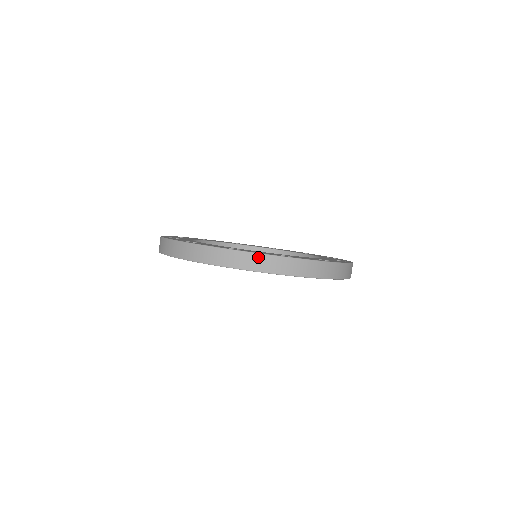
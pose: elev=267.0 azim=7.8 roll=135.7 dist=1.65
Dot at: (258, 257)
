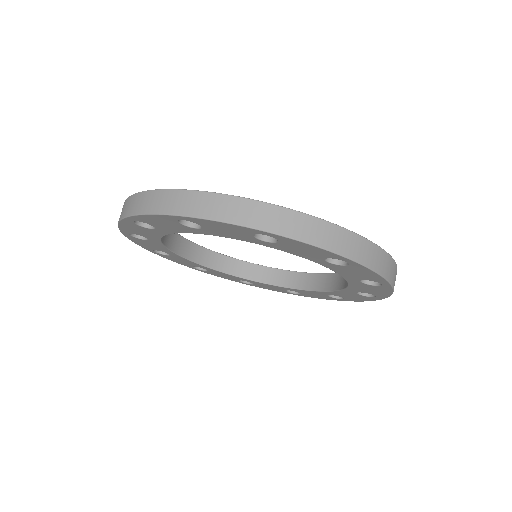
Dot at: (225, 200)
